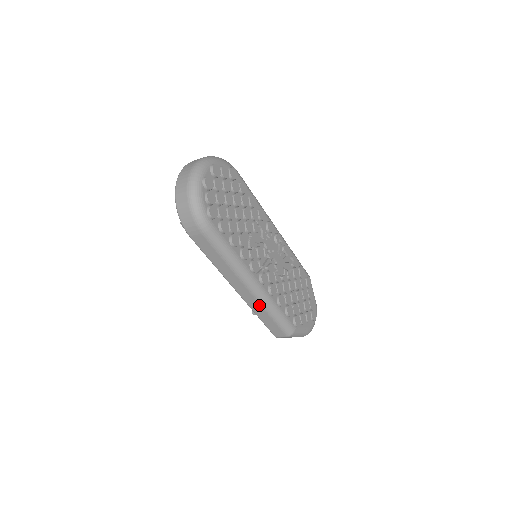
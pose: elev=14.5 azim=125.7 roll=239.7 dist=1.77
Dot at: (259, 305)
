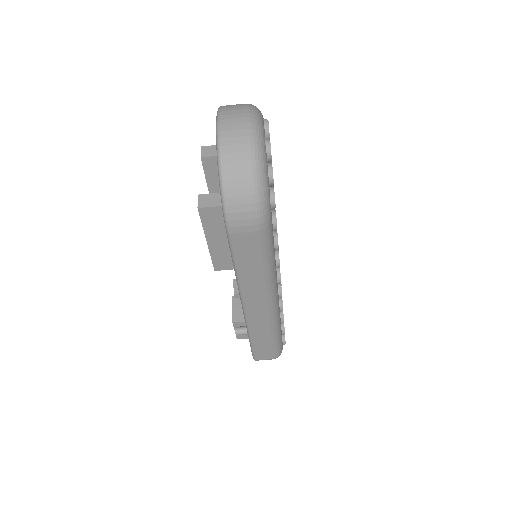
Dot at: (265, 326)
